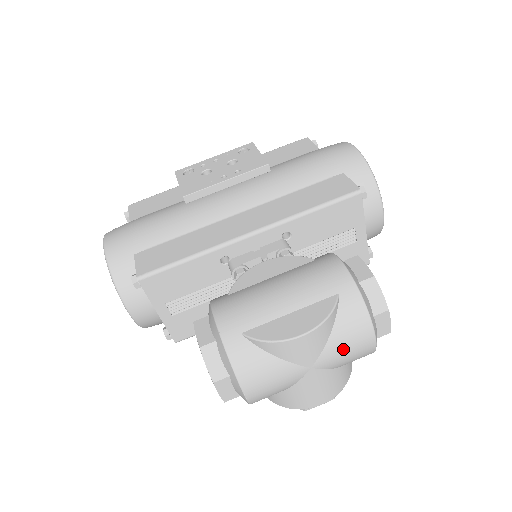
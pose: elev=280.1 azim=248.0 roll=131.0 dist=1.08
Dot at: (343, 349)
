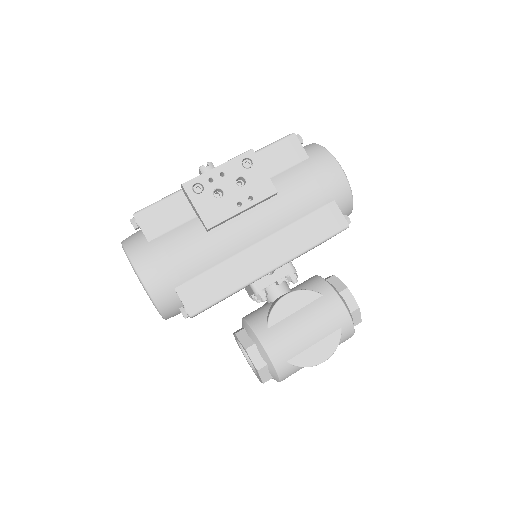
Dot at: occluded
